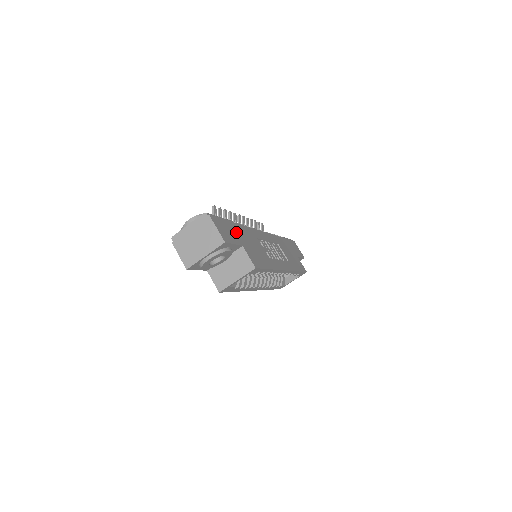
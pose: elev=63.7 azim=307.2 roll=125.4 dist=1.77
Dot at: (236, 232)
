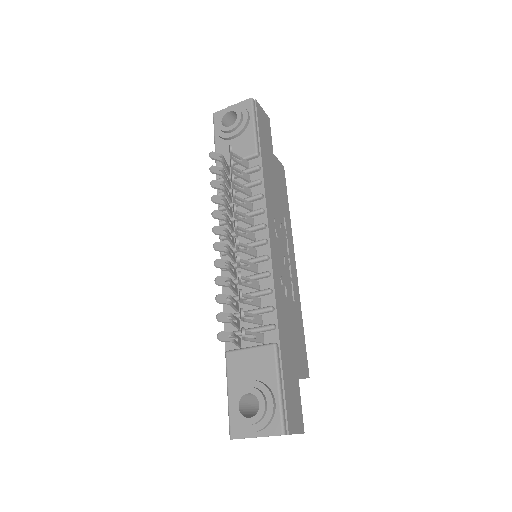
Dot at: (289, 367)
